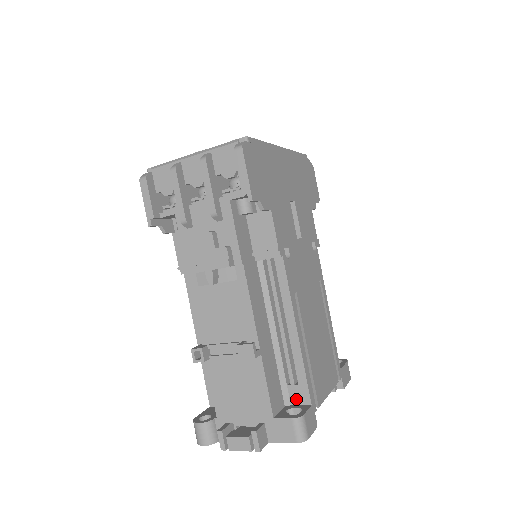
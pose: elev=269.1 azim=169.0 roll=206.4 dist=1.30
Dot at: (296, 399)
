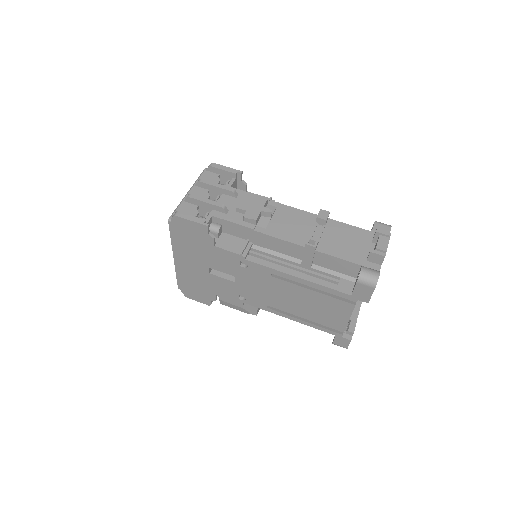
Dot at: occluded
